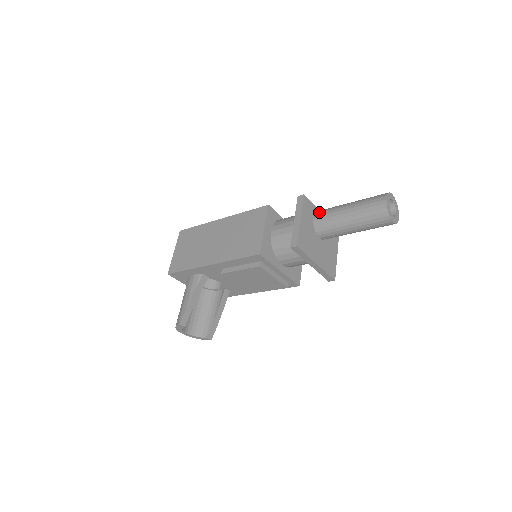
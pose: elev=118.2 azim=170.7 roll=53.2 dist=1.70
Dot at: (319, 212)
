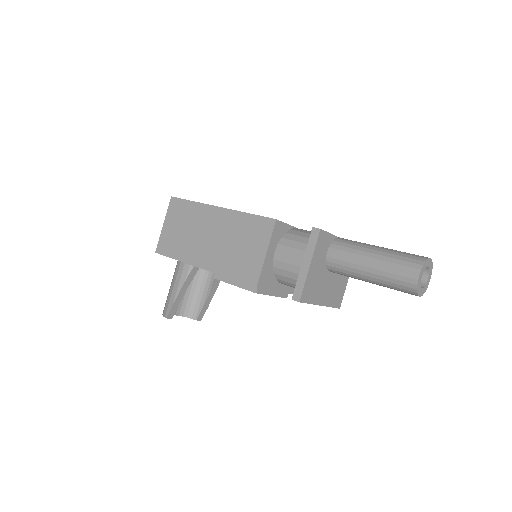
Dot at: (336, 246)
